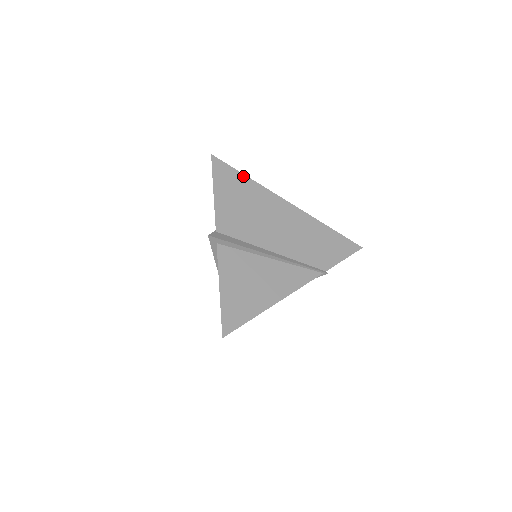
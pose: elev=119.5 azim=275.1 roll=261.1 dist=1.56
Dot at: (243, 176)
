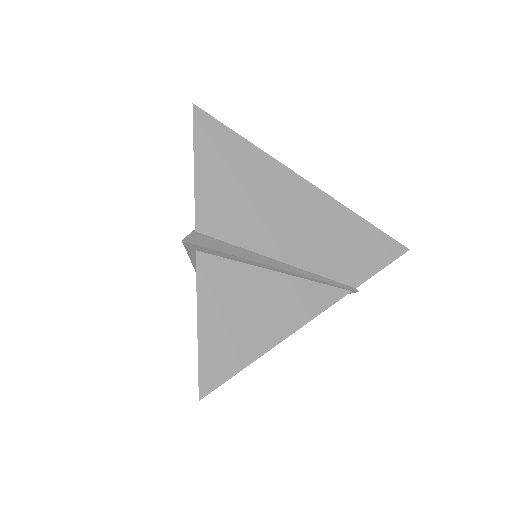
Dot at: (241, 140)
